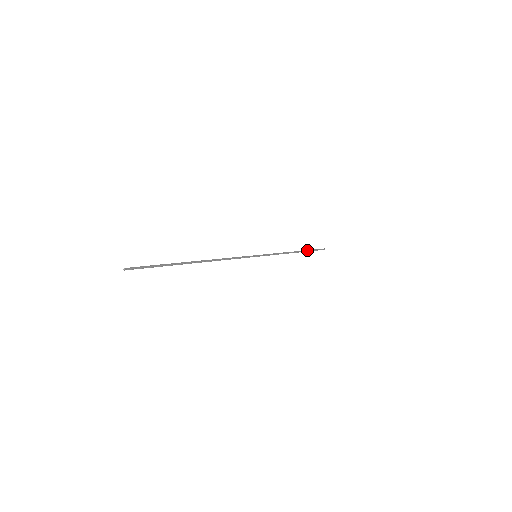
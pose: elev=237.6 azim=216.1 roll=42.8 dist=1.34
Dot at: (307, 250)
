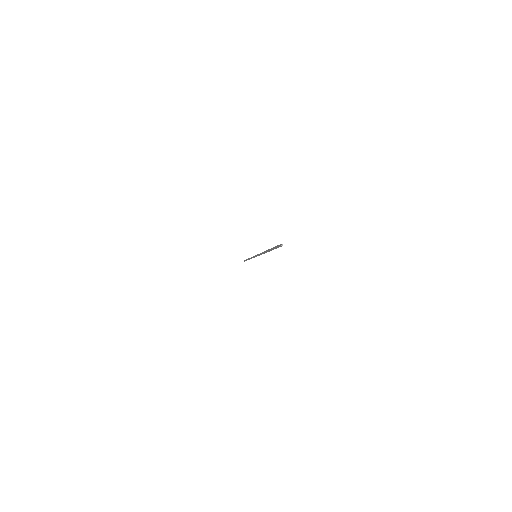
Dot at: occluded
